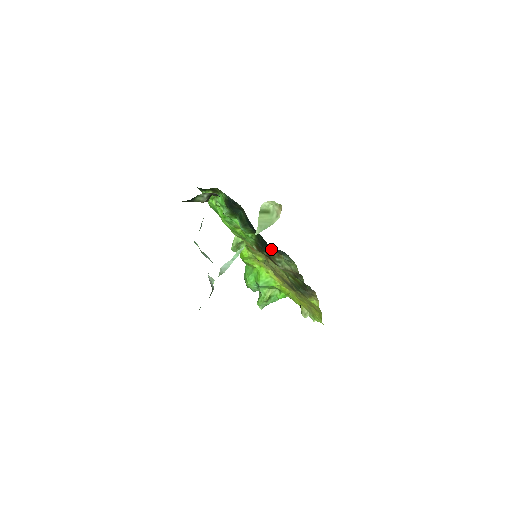
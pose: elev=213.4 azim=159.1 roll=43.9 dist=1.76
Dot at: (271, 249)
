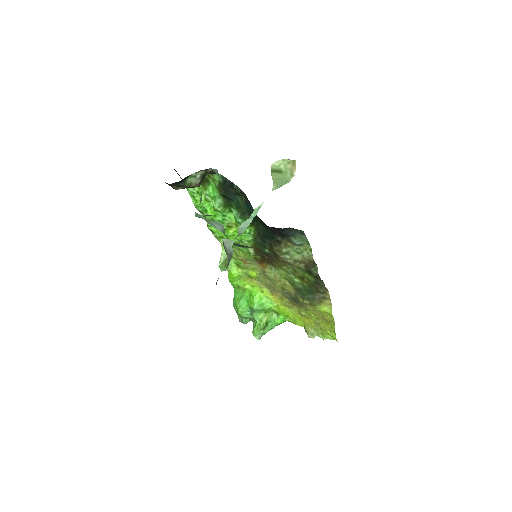
Dot at: (276, 239)
